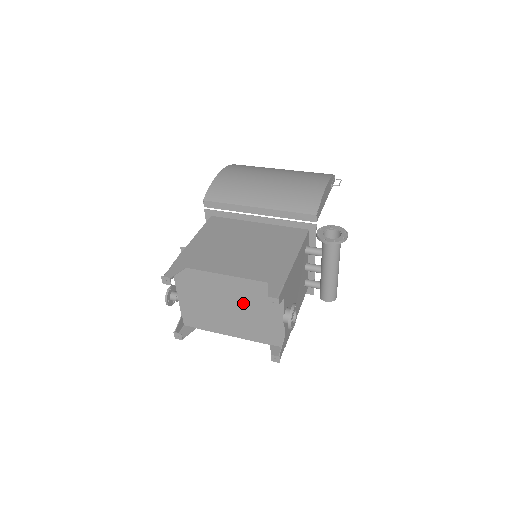
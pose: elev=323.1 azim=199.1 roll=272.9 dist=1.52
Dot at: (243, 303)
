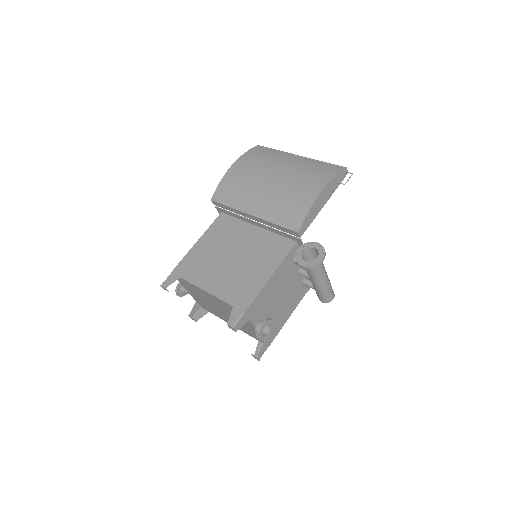
Dot at: (226, 311)
